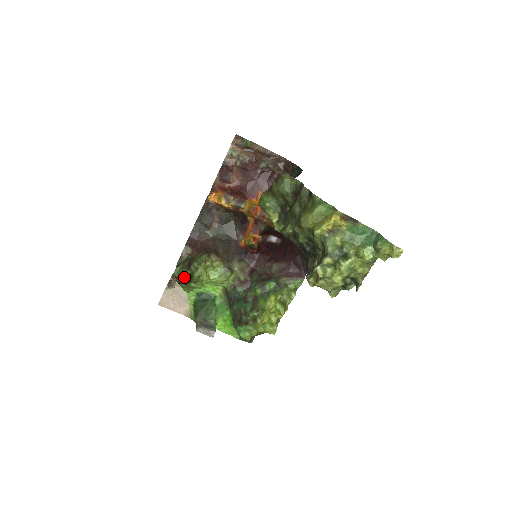
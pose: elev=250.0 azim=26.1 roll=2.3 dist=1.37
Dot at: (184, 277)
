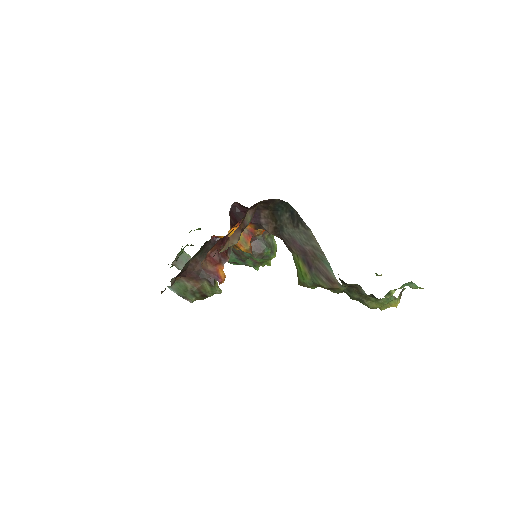
Dot at: occluded
